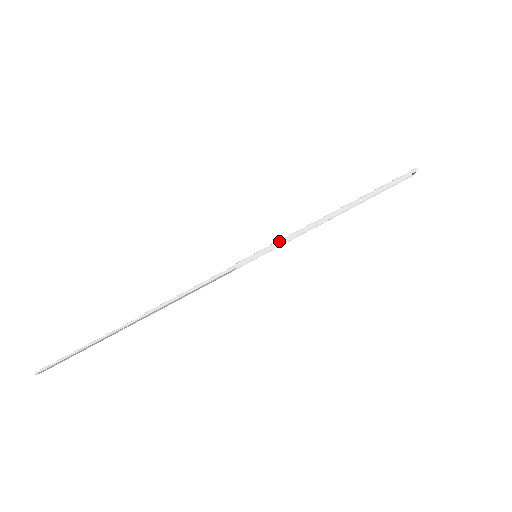
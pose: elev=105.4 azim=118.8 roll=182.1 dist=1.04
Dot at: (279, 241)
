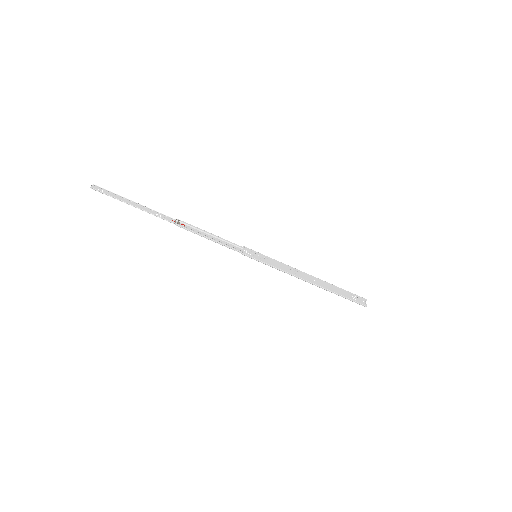
Dot at: (272, 266)
